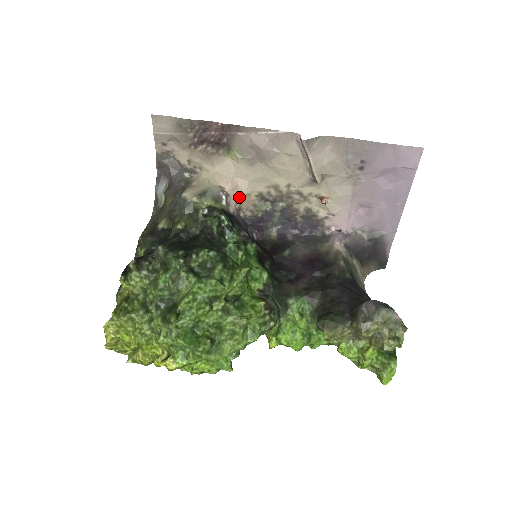
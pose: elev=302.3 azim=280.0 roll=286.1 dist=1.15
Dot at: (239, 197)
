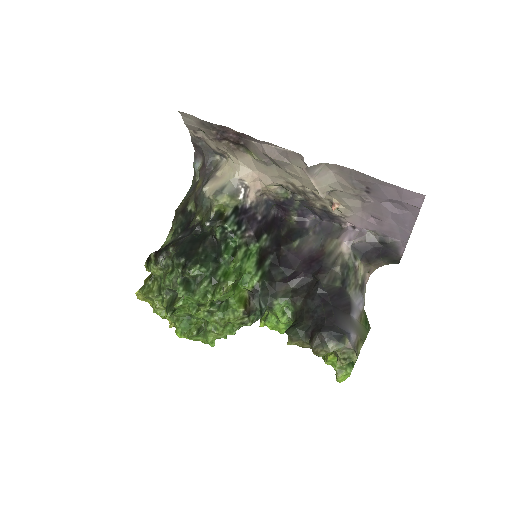
Dot at: (260, 186)
